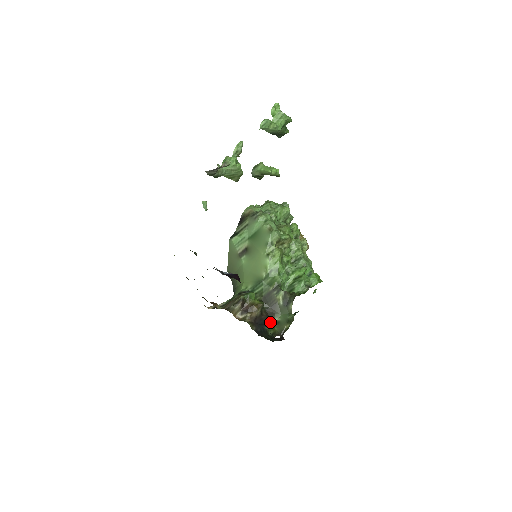
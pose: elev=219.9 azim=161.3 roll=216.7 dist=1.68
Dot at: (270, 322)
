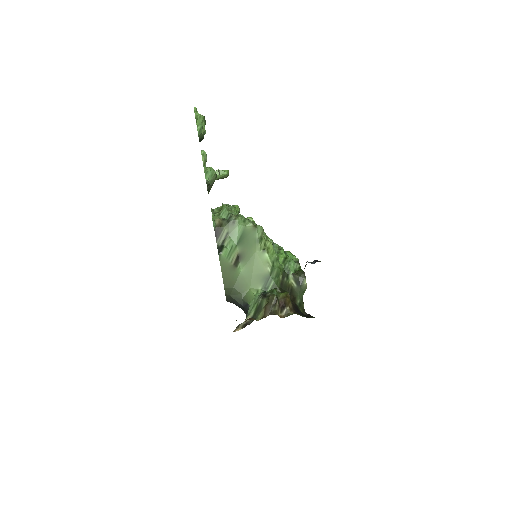
Dot at: (298, 306)
